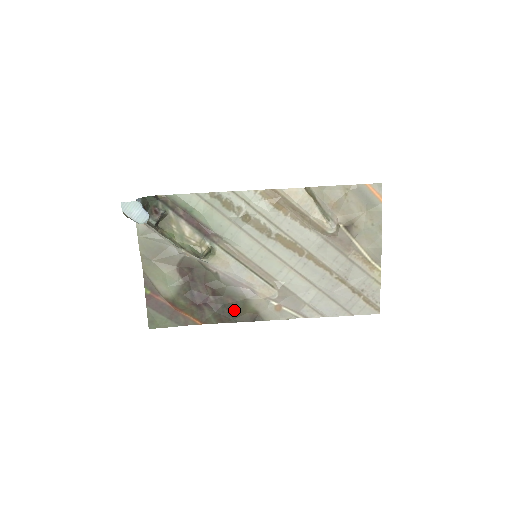
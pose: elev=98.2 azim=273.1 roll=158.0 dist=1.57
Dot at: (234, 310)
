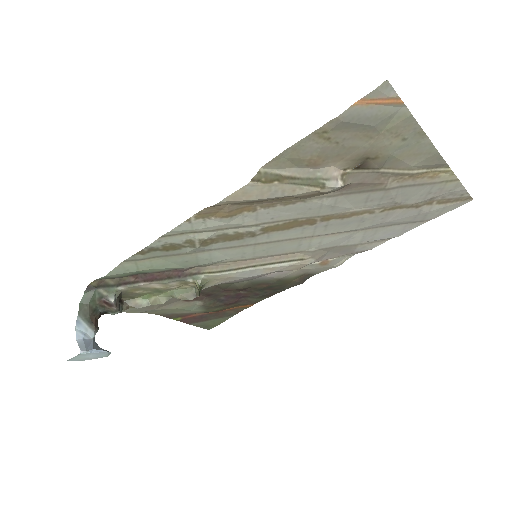
Dot at: (276, 287)
